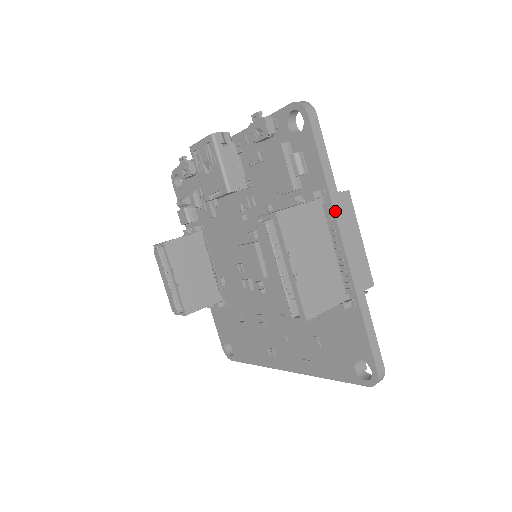
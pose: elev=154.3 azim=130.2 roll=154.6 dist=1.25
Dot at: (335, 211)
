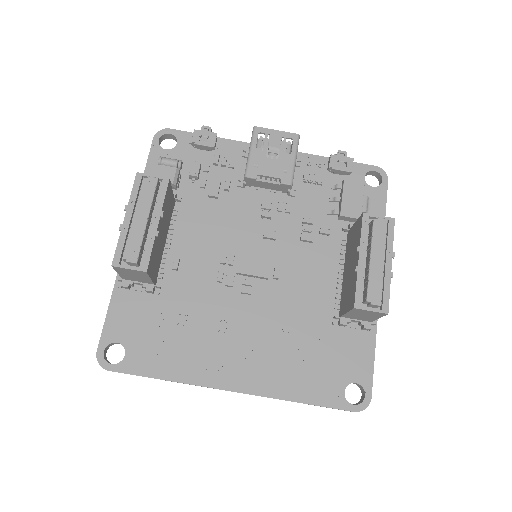
Dot at: occluded
